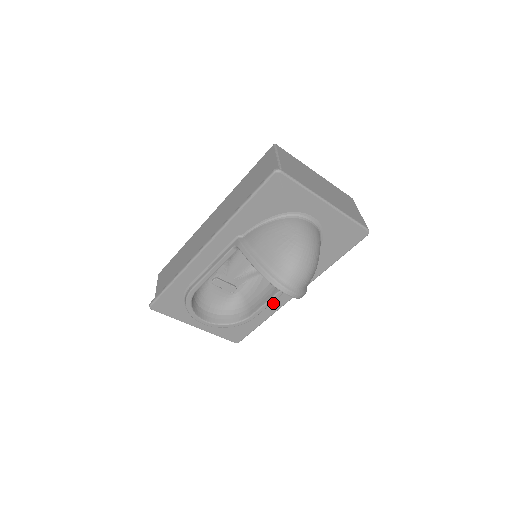
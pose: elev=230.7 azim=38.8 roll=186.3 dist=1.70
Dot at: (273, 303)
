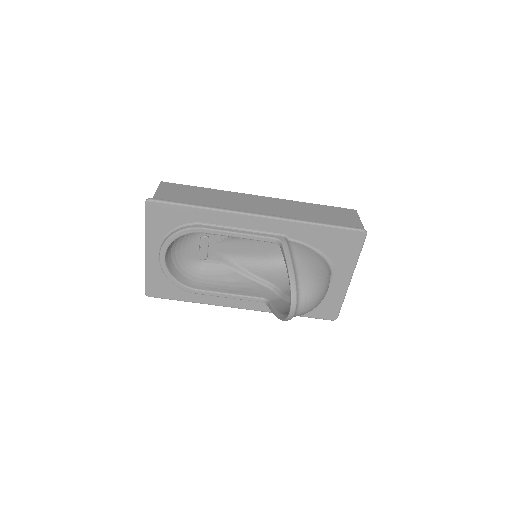
Dot at: (220, 297)
